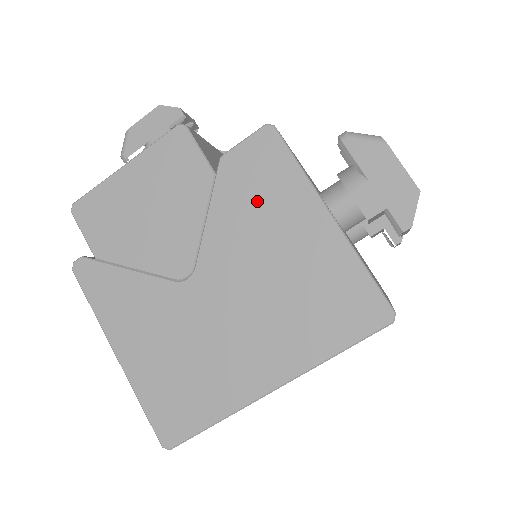
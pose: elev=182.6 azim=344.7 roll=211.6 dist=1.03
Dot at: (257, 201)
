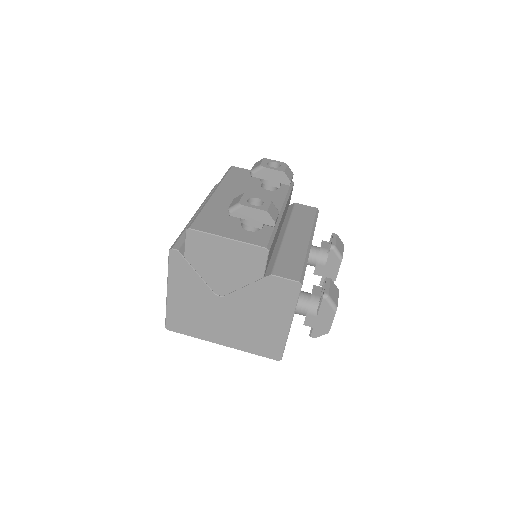
Dot at: (270, 300)
